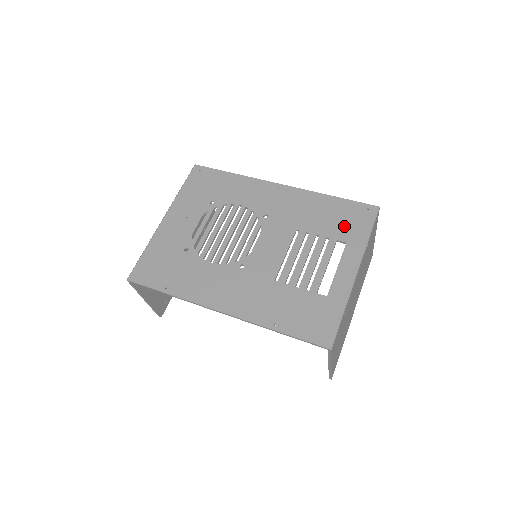
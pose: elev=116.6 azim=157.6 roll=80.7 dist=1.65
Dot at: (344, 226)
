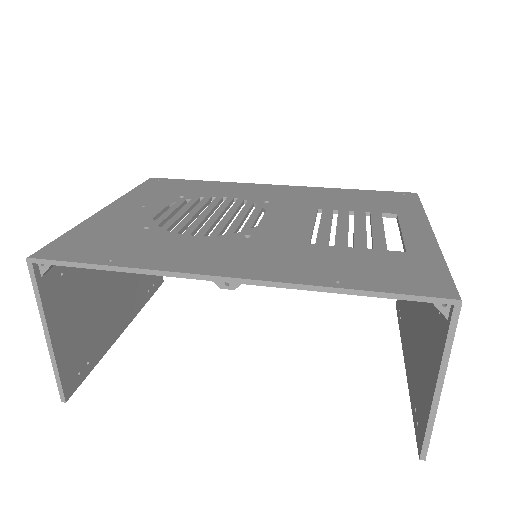
Dot at: (383, 204)
